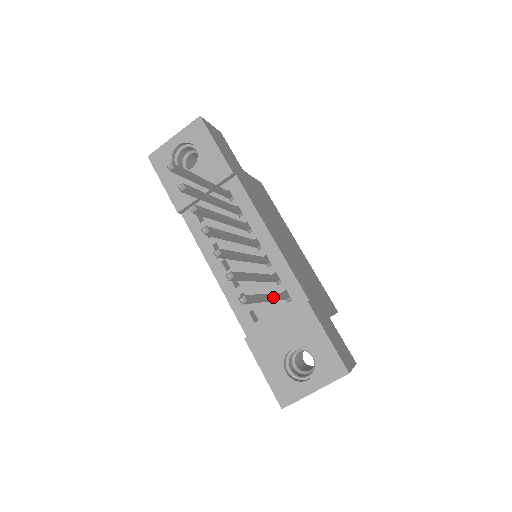
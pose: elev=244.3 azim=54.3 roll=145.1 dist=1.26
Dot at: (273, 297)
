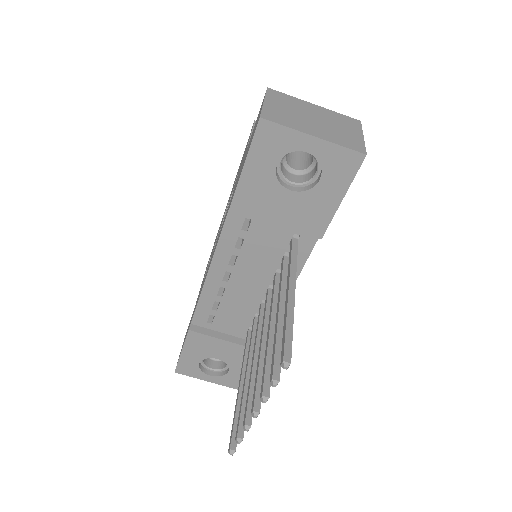
Dot at: occluded
